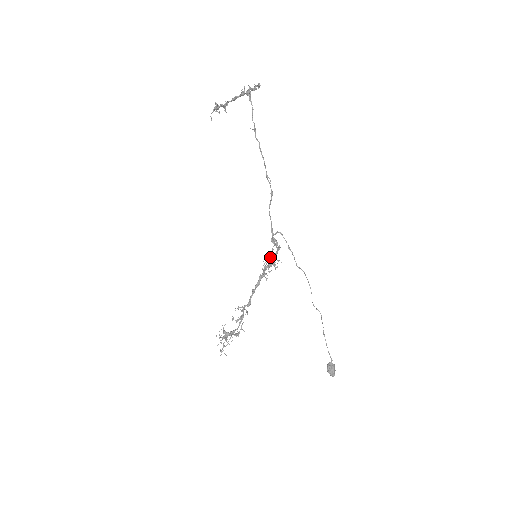
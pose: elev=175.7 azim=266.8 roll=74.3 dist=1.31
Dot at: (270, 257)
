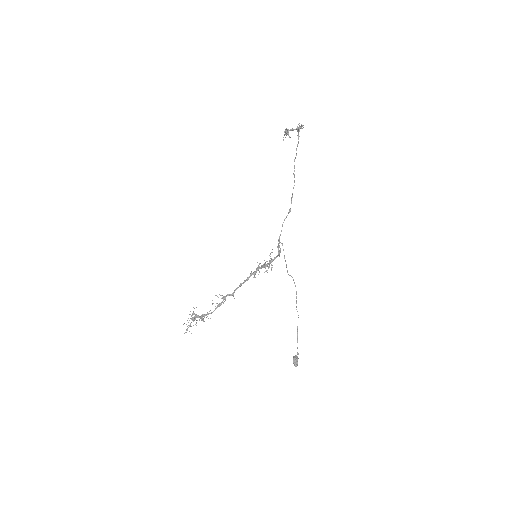
Dot at: (269, 260)
